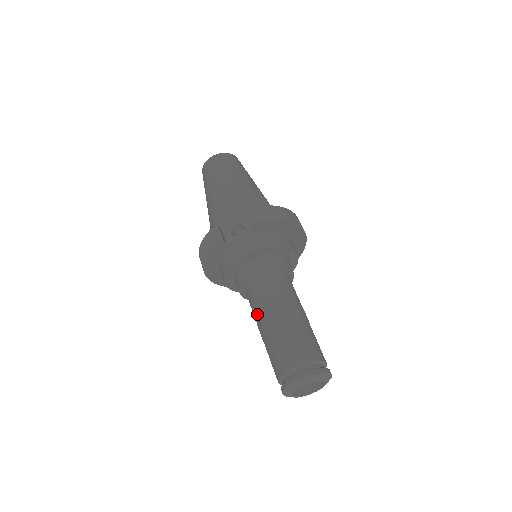
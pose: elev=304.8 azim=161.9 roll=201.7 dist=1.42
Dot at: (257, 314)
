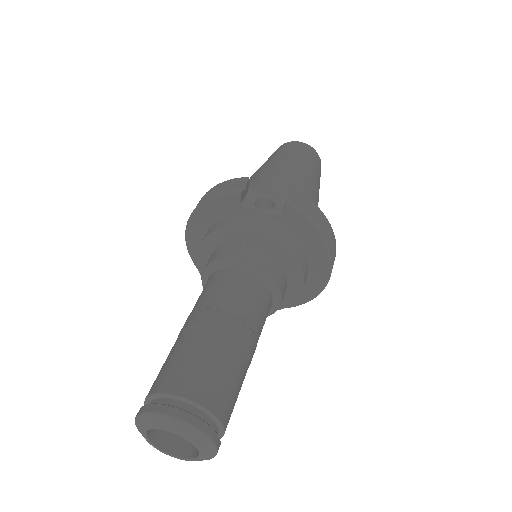
Dot at: (200, 303)
